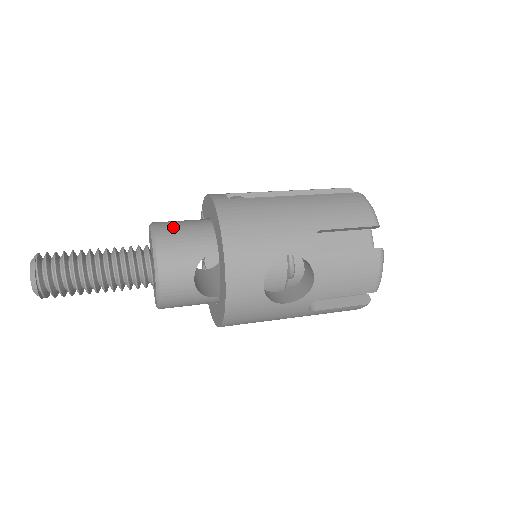
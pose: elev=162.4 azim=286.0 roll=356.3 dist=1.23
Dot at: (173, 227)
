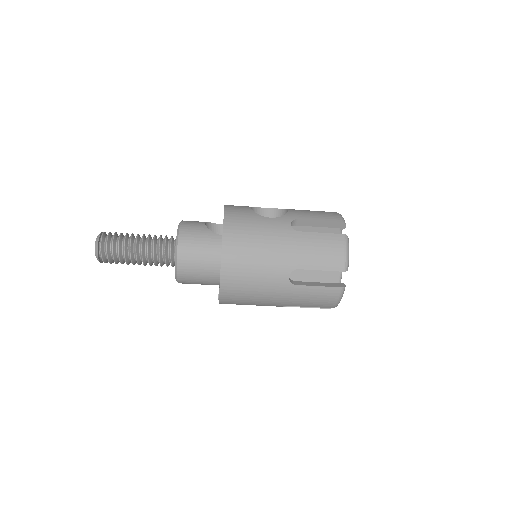
Dot at: occluded
